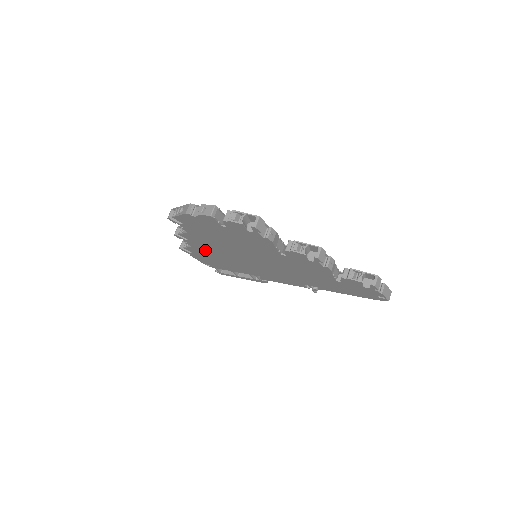
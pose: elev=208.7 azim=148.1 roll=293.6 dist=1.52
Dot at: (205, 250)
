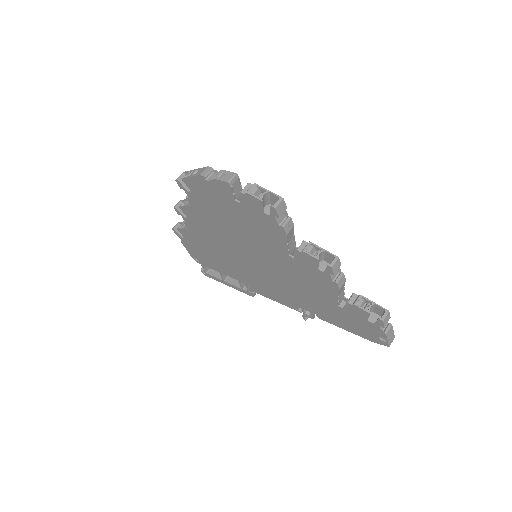
Dot at: (201, 236)
